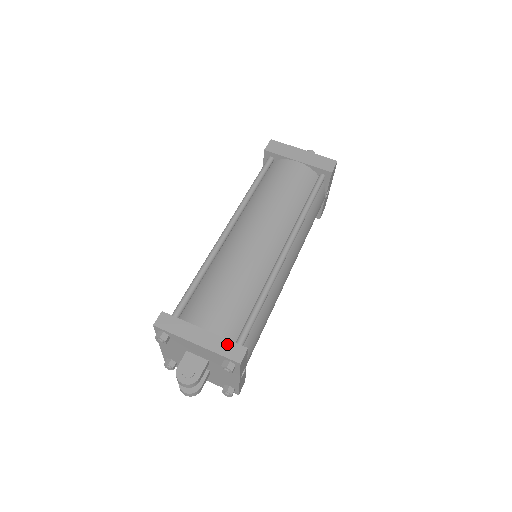
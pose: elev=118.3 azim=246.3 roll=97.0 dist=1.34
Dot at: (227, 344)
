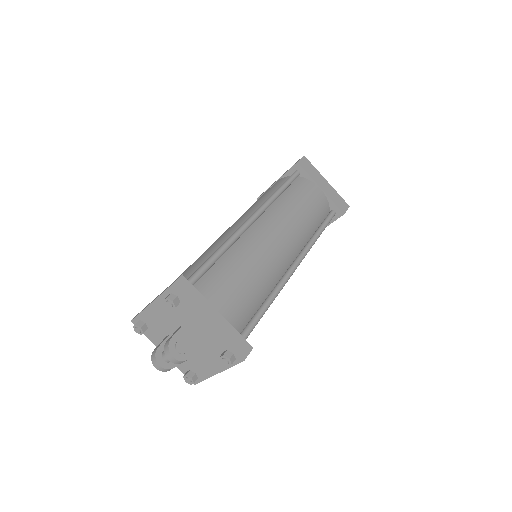
Dot at: (236, 336)
